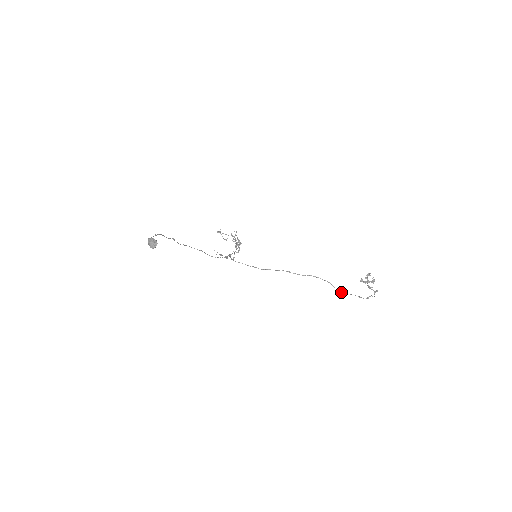
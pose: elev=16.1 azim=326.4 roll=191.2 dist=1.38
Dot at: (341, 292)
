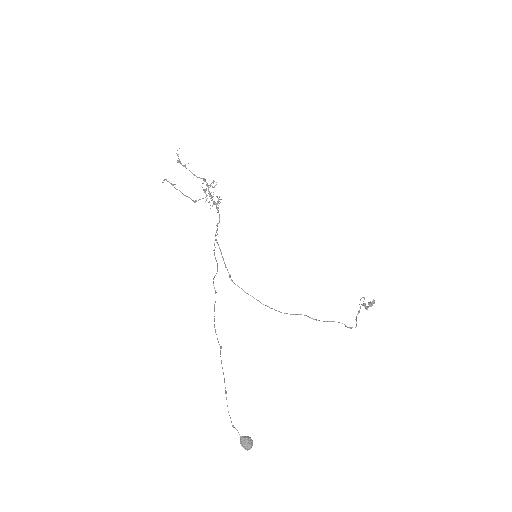
Dot at: (349, 327)
